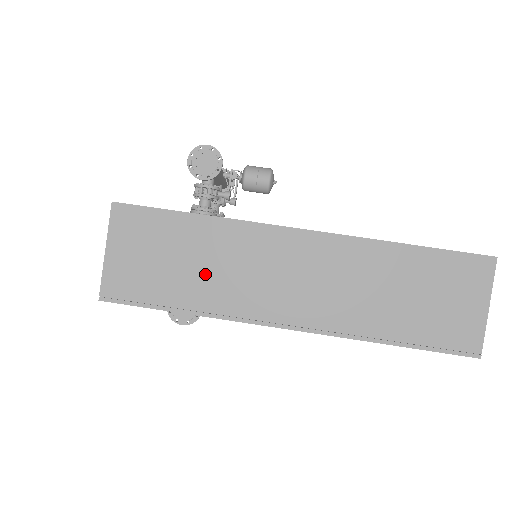
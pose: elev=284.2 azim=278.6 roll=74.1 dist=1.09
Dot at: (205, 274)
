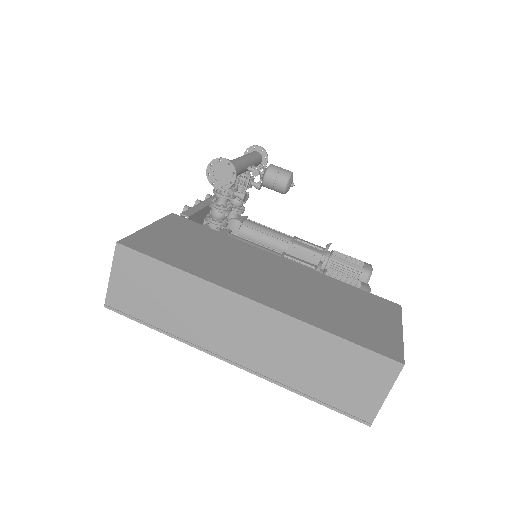
Dot at: (178, 311)
